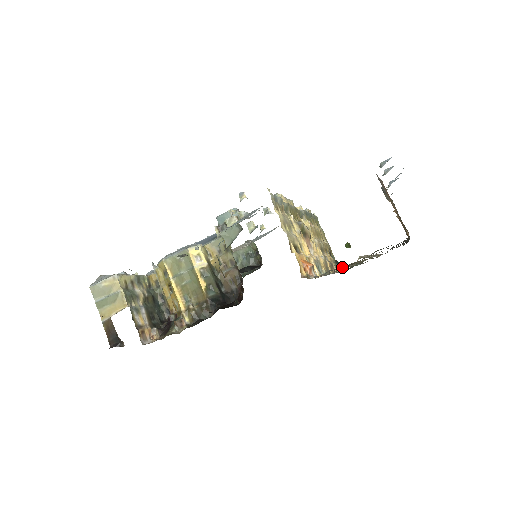
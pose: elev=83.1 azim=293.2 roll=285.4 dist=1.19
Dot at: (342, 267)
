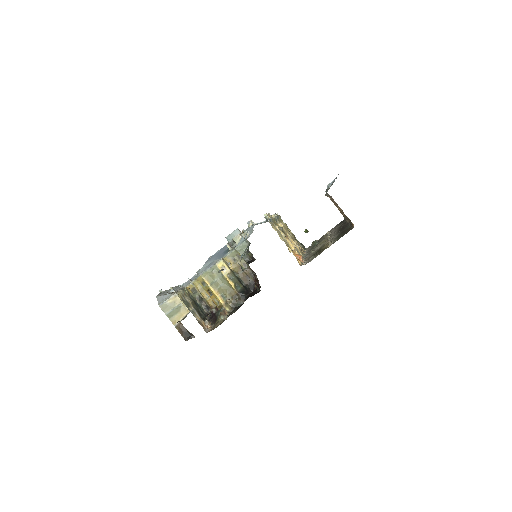
Dot at: (319, 253)
